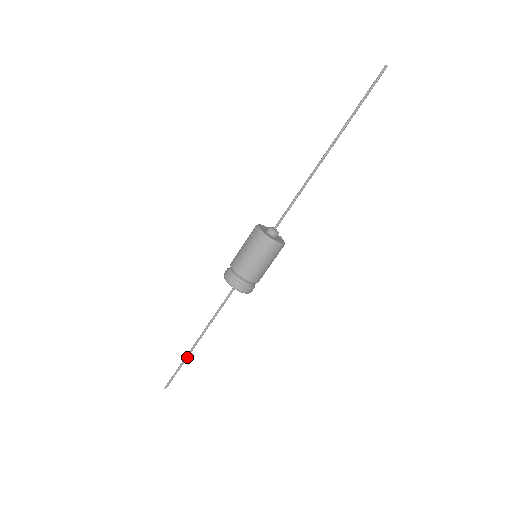
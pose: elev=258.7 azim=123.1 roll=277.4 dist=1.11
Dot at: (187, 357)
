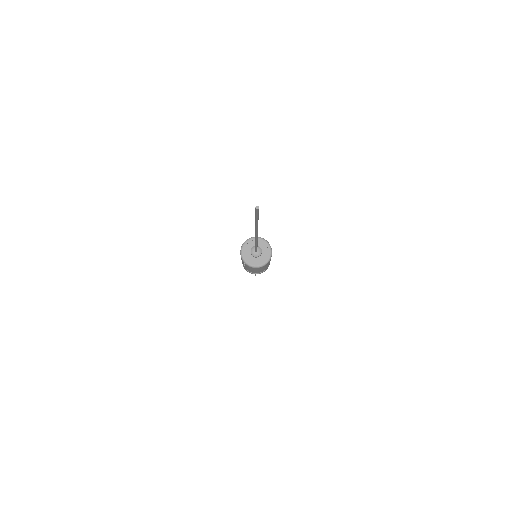
Dot at: occluded
